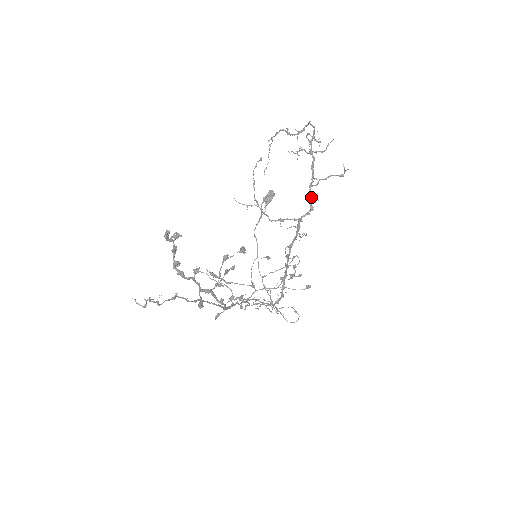
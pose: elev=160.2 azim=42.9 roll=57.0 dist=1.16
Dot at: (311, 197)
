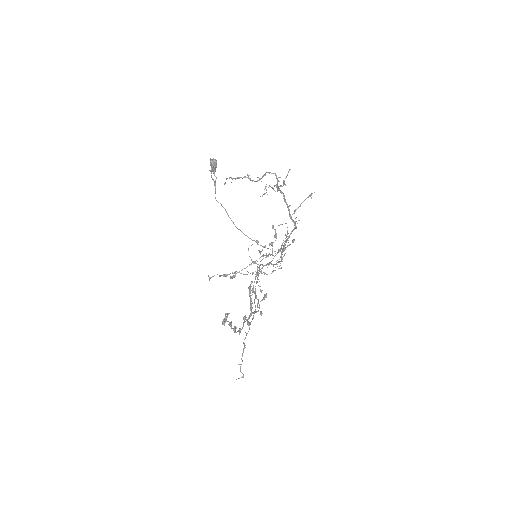
Dot at: (293, 222)
